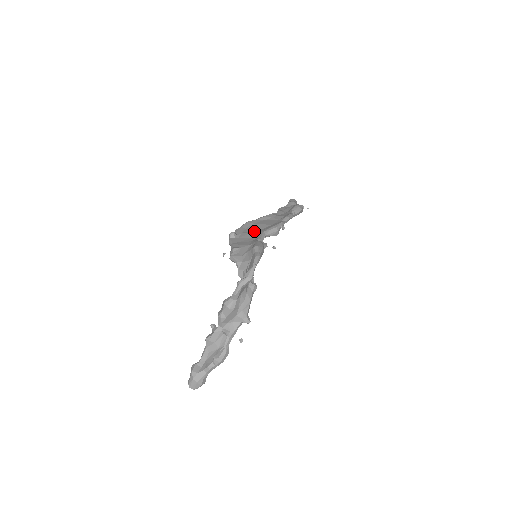
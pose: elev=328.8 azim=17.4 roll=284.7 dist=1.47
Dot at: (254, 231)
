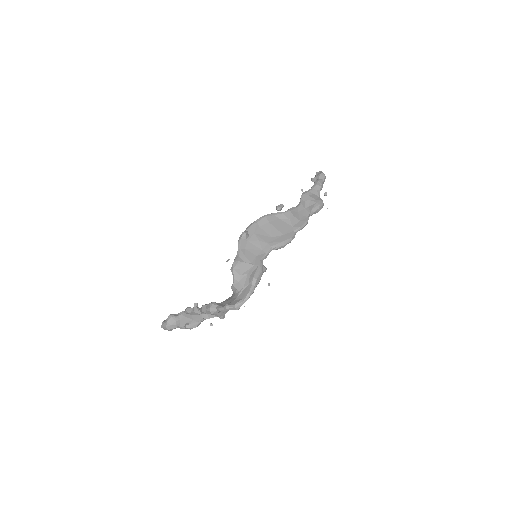
Dot at: (265, 238)
